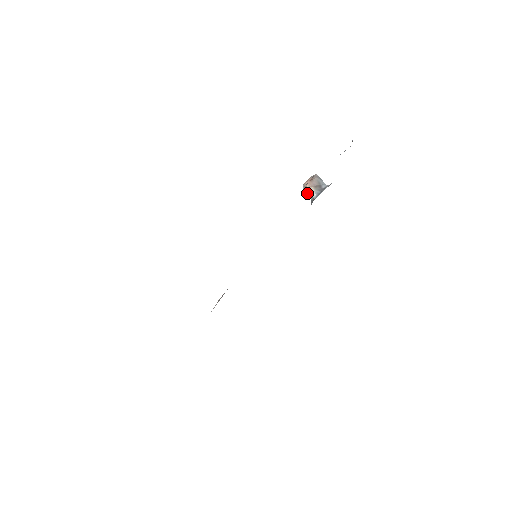
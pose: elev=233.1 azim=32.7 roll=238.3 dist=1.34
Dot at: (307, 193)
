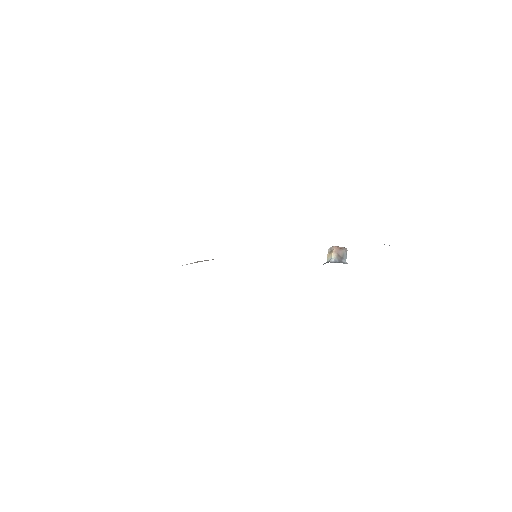
Dot at: (328, 255)
